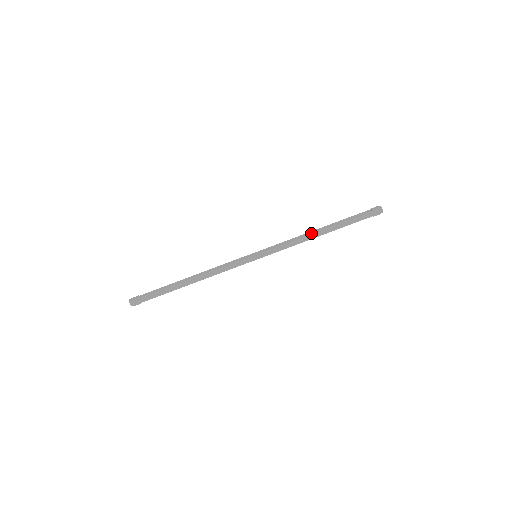
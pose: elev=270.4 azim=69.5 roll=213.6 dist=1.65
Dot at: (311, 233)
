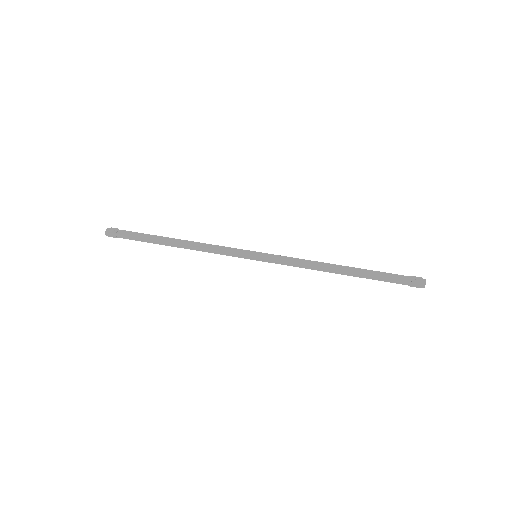
Dot at: (329, 264)
